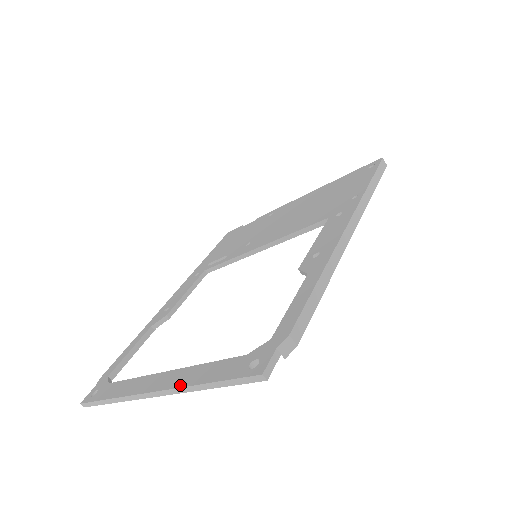
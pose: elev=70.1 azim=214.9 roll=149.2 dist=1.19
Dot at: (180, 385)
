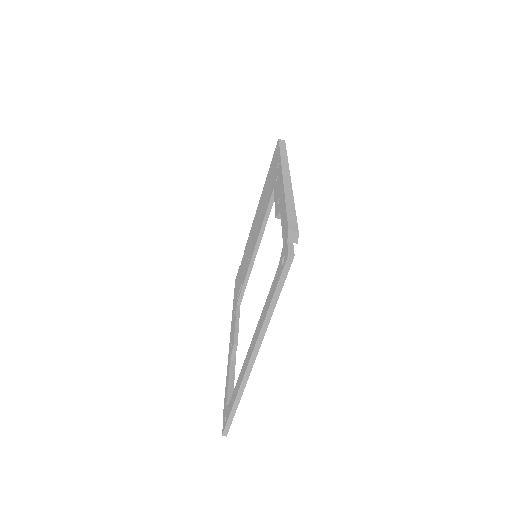
Dot at: (260, 328)
